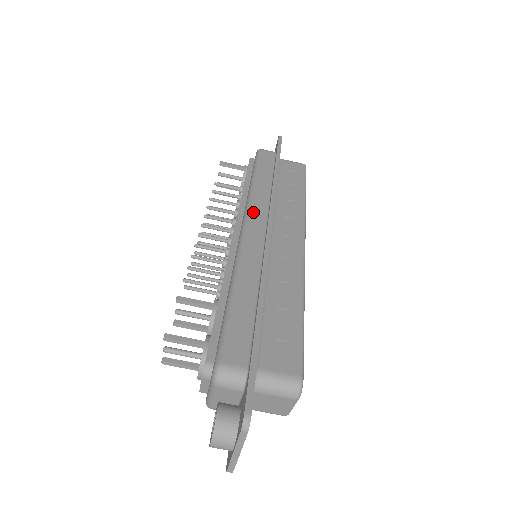
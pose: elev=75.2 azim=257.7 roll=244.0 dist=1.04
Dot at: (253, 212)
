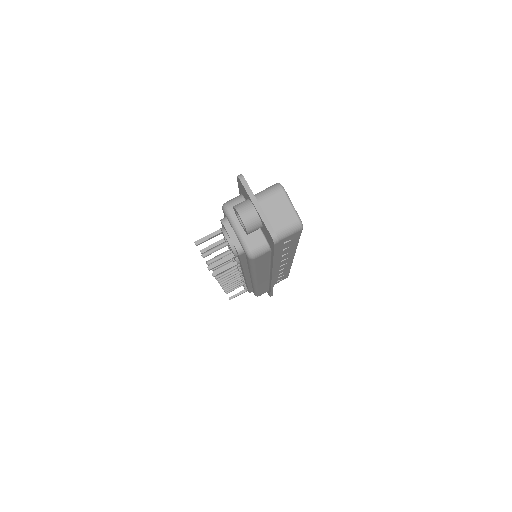
Dot at: occluded
